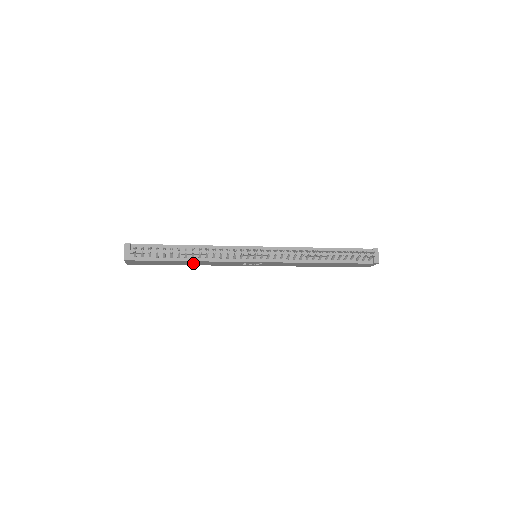
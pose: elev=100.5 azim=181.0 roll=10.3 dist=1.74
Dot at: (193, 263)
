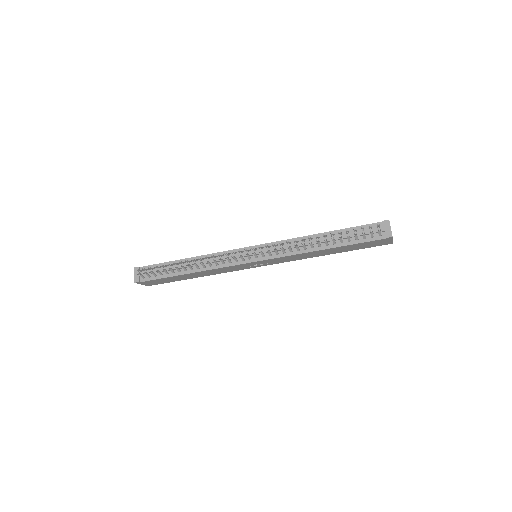
Dot at: (199, 274)
